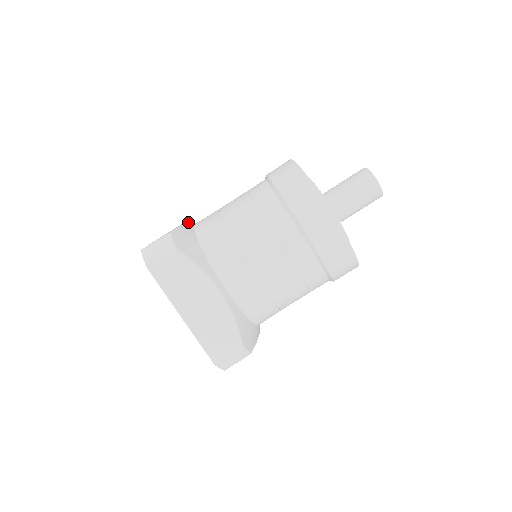
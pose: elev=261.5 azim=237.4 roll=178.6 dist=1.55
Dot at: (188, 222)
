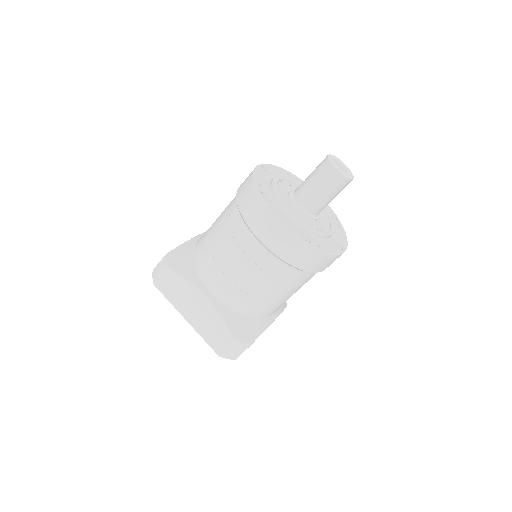
Dot at: (195, 237)
